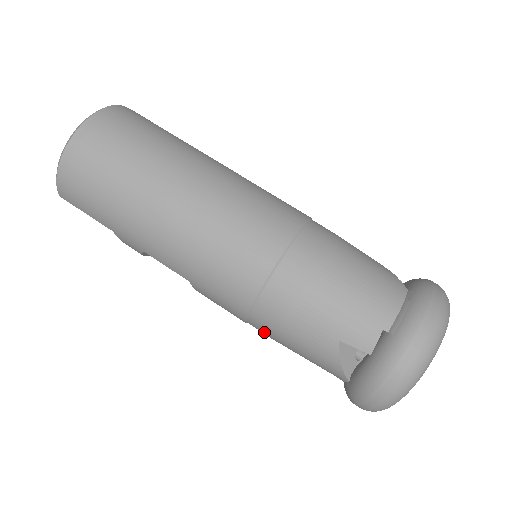
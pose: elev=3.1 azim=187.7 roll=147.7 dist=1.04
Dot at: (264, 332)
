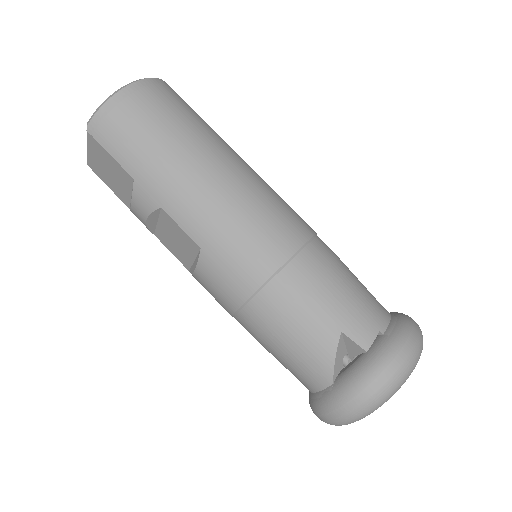
Dot at: (260, 319)
